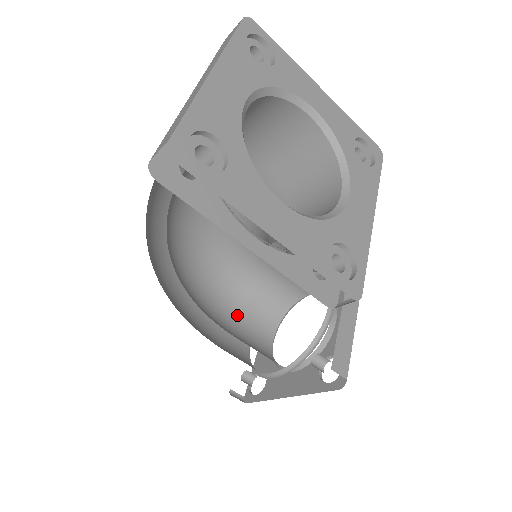
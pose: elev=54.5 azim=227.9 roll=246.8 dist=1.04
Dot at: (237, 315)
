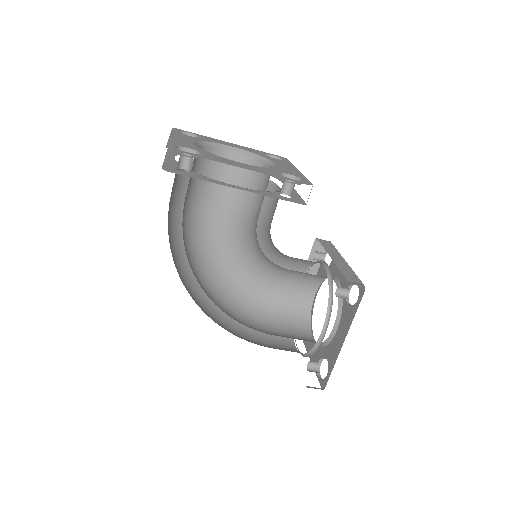
Dot at: (276, 332)
